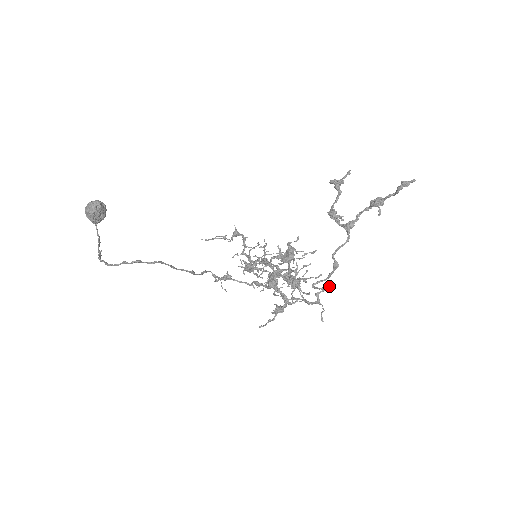
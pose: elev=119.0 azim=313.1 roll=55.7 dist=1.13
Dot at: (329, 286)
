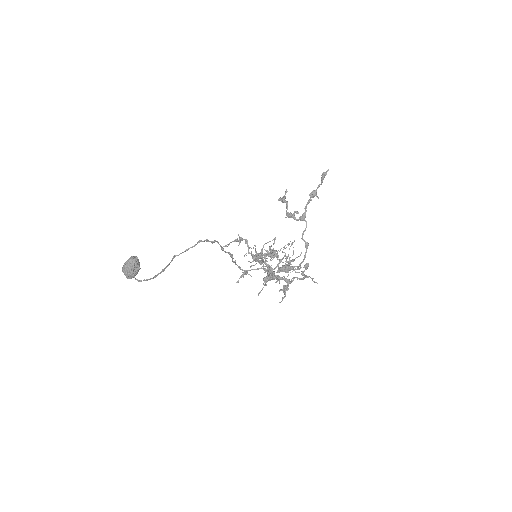
Dot at: (308, 263)
